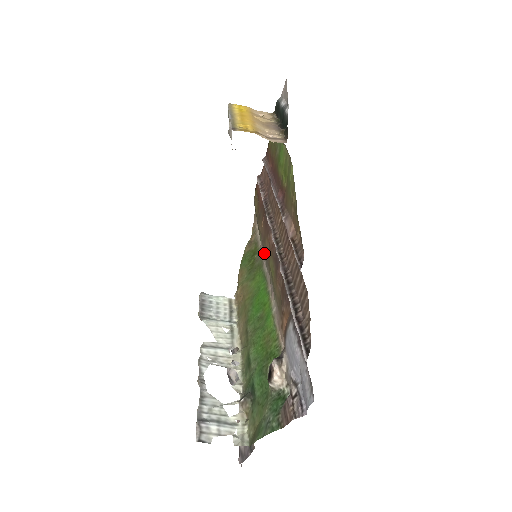
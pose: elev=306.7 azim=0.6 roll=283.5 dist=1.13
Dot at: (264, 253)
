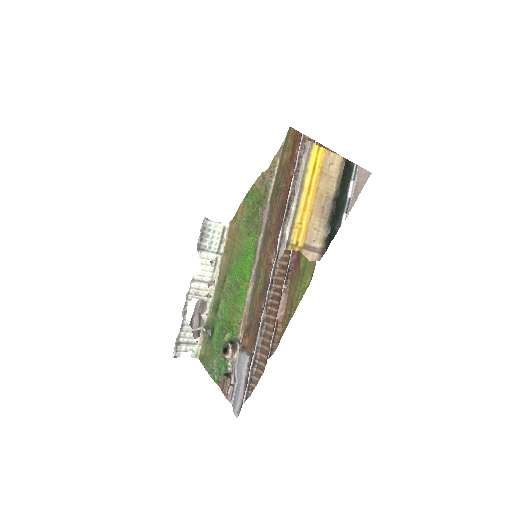
Dot at: (265, 228)
